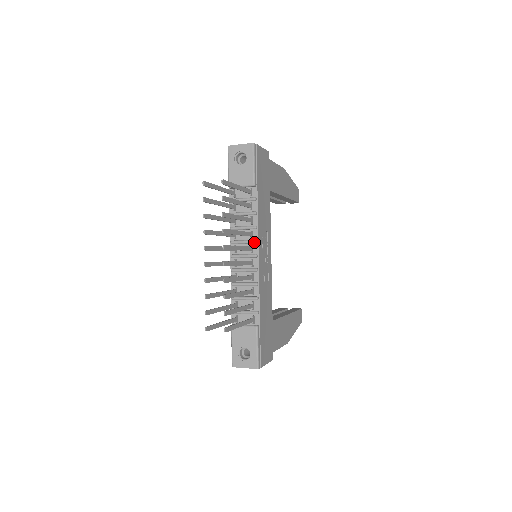
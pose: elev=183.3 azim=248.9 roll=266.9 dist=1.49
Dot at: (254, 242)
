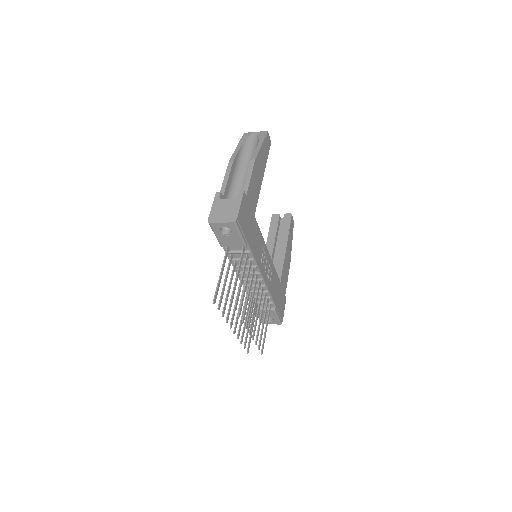
Dot at: occluded
